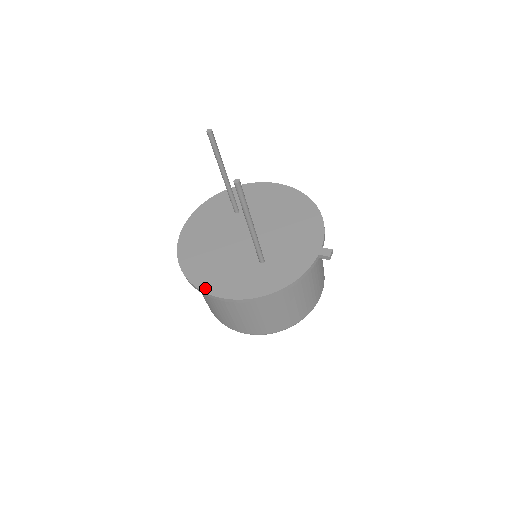
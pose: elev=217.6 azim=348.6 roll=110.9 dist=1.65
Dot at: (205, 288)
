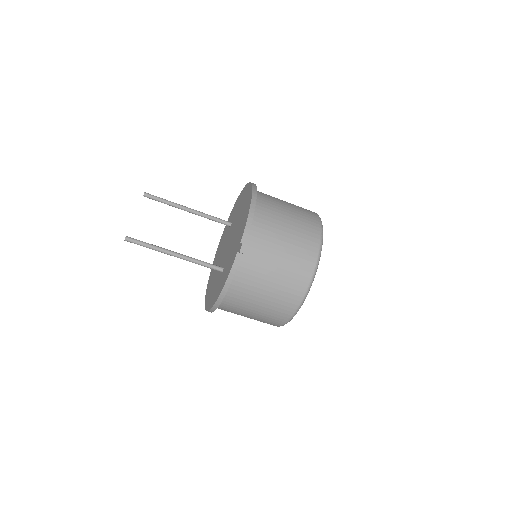
Dot at: (206, 304)
